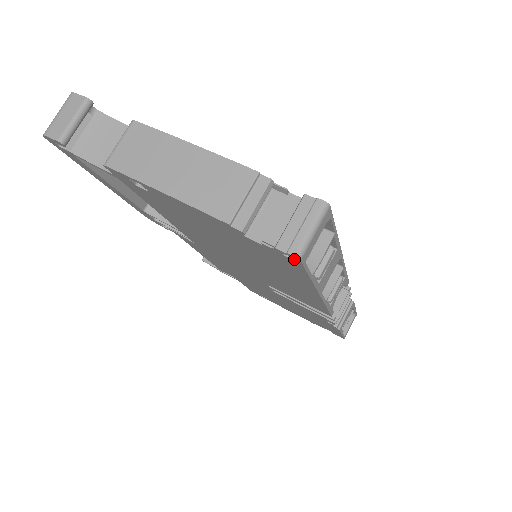
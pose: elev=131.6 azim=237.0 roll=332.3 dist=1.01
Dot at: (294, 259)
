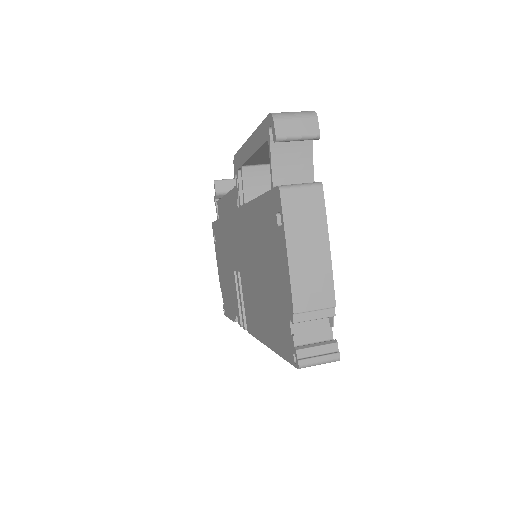
Dot at: (295, 360)
